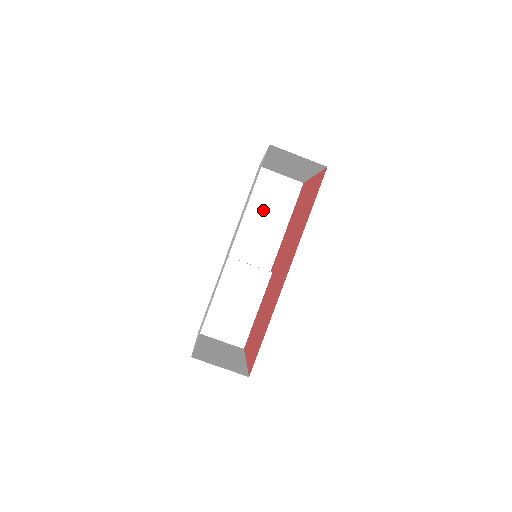
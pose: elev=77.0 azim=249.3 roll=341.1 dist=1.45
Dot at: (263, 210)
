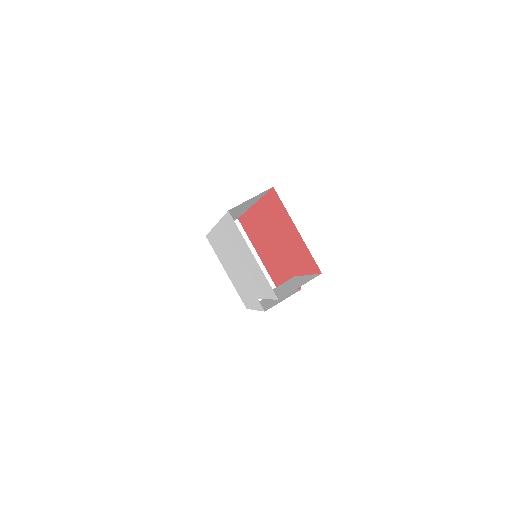
Dot at: occluded
